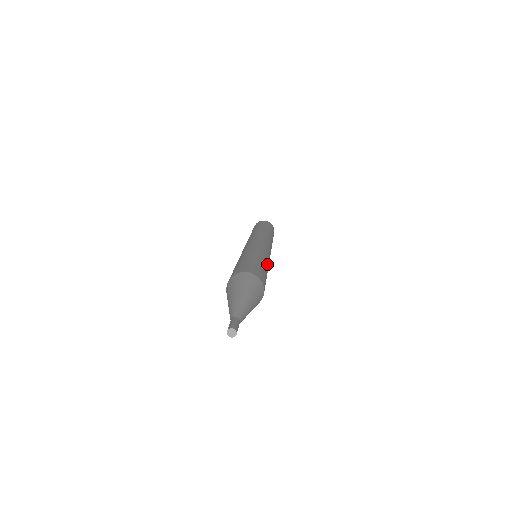
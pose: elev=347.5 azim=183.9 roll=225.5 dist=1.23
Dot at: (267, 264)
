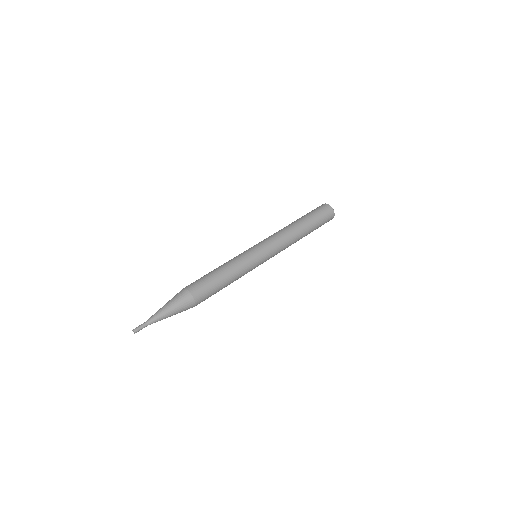
Dot at: (231, 268)
